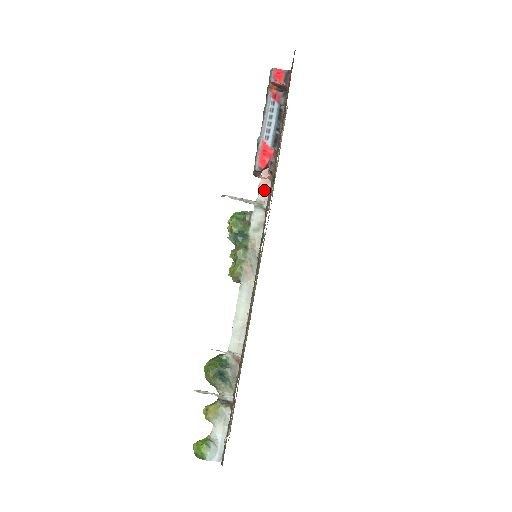
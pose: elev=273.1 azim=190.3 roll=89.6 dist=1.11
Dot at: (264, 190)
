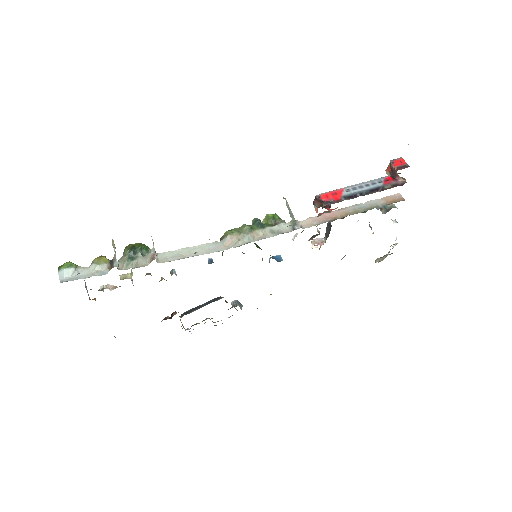
Dot at: (310, 222)
